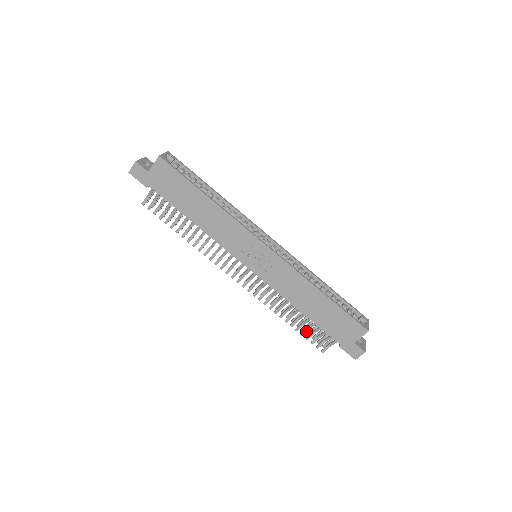
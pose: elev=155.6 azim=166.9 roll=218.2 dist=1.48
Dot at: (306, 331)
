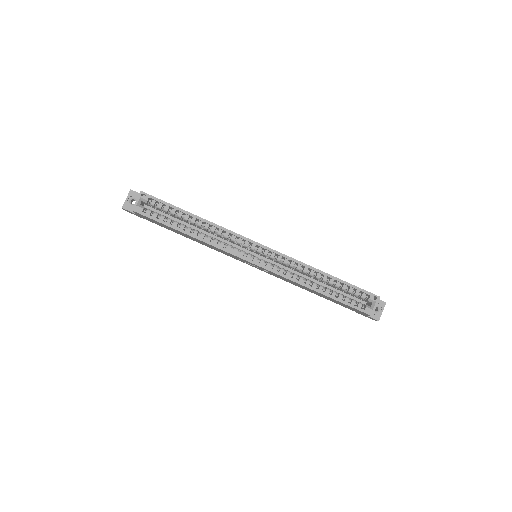
Dot at: occluded
